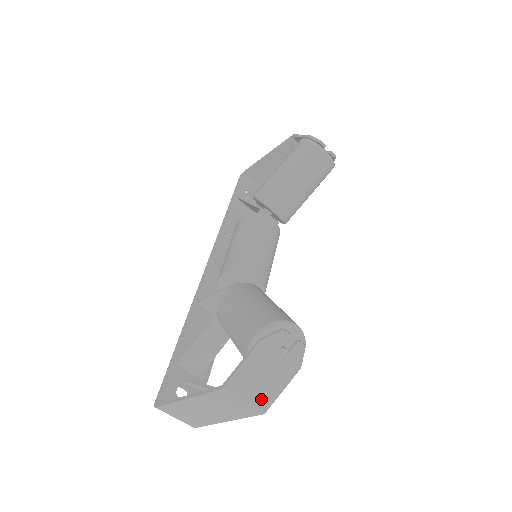
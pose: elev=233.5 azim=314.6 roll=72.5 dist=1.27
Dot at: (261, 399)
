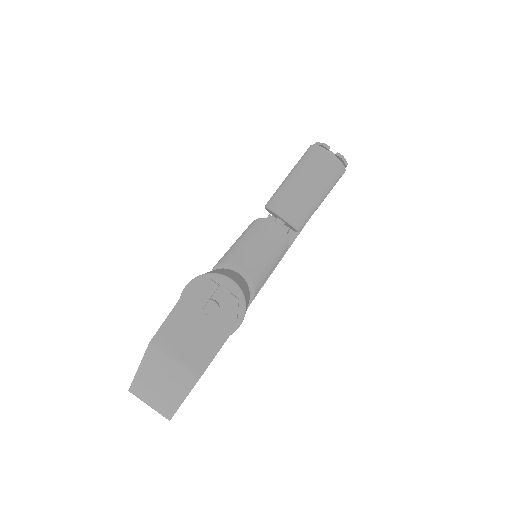
Dot at: (194, 359)
